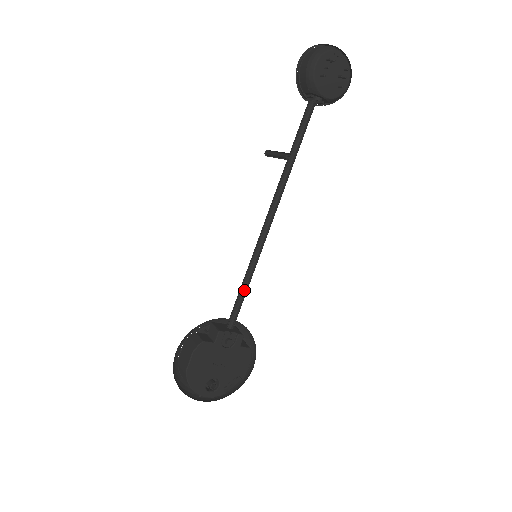
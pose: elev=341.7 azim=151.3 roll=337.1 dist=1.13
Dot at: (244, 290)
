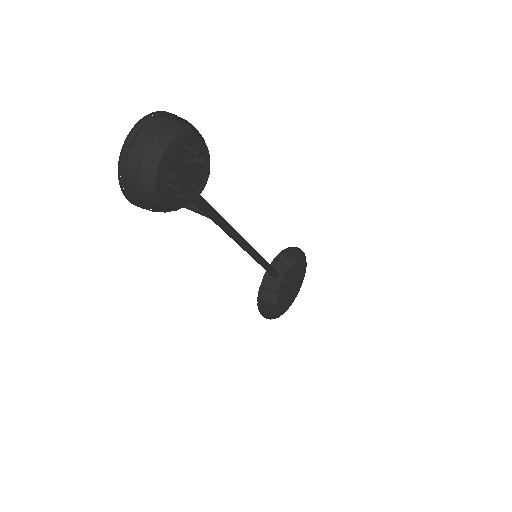
Dot at: (268, 268)
